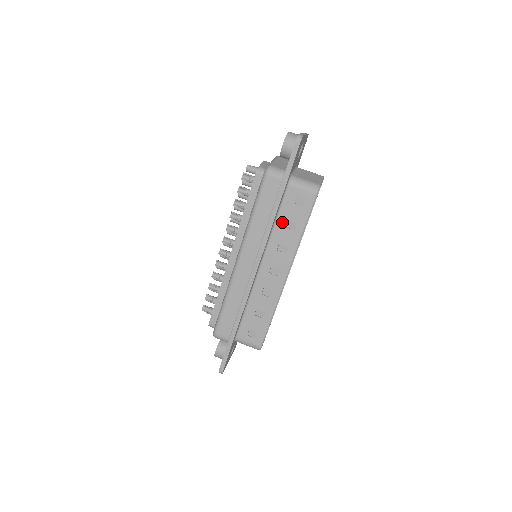
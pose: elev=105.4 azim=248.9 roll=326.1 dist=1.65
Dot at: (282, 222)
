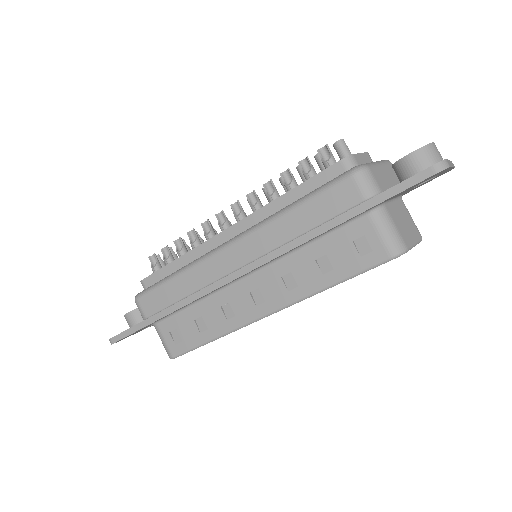
Dot at: (317, 251)
